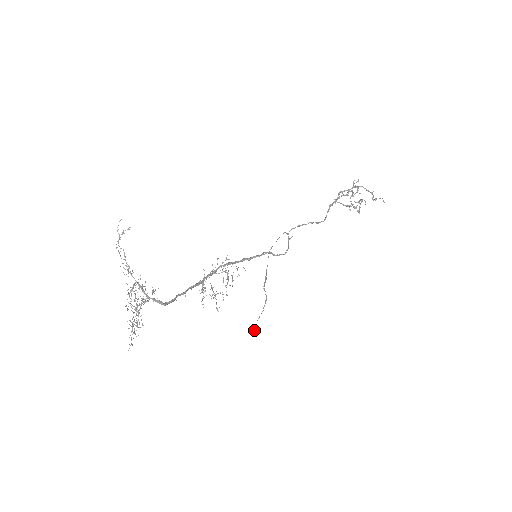
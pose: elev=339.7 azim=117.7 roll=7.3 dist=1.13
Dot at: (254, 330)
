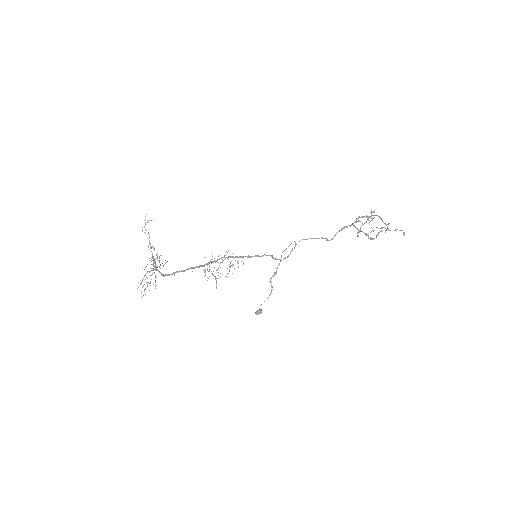
Dot at: (258, 310)
